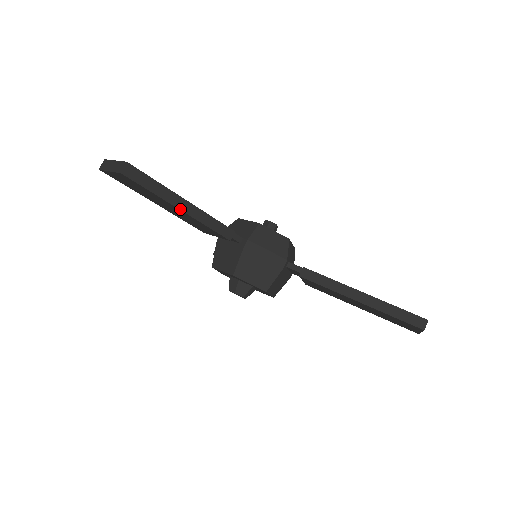
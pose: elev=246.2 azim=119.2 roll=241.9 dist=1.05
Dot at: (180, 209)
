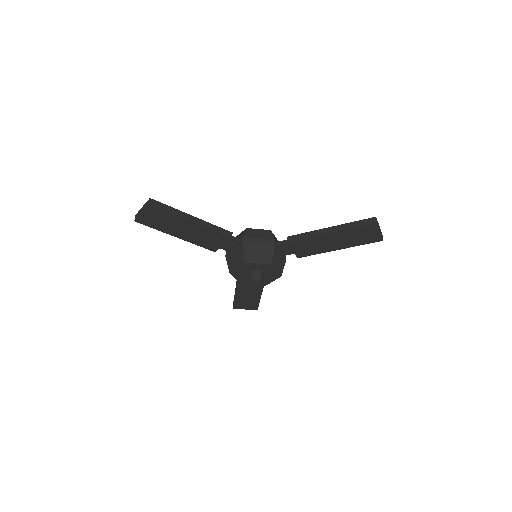
Dot at: (191, 221)
